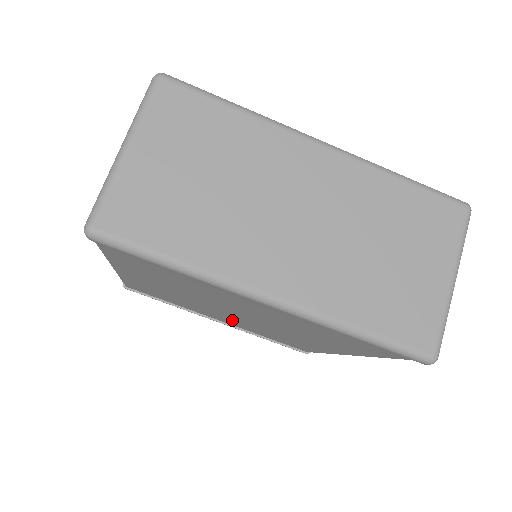
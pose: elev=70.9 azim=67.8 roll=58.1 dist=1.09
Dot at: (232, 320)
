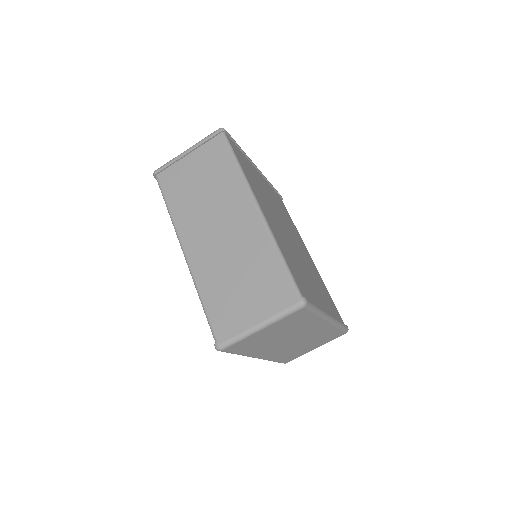
Dot at: occluded
